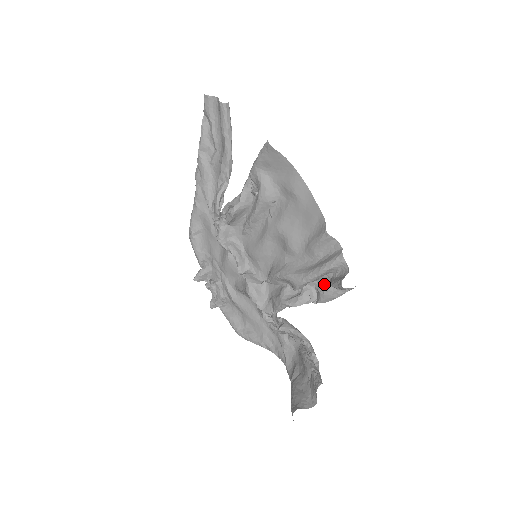
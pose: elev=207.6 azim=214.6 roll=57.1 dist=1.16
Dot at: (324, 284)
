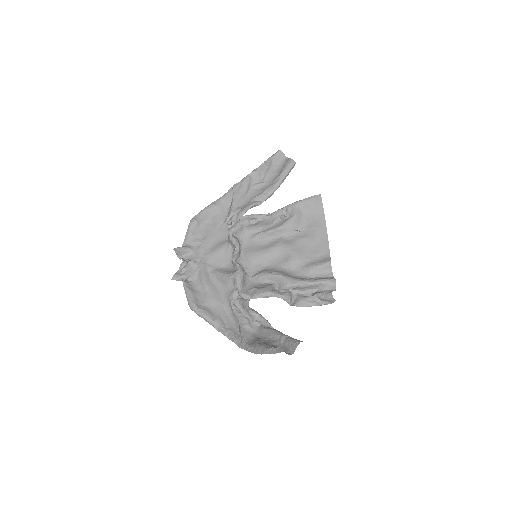
Dot at: (305, 295)
